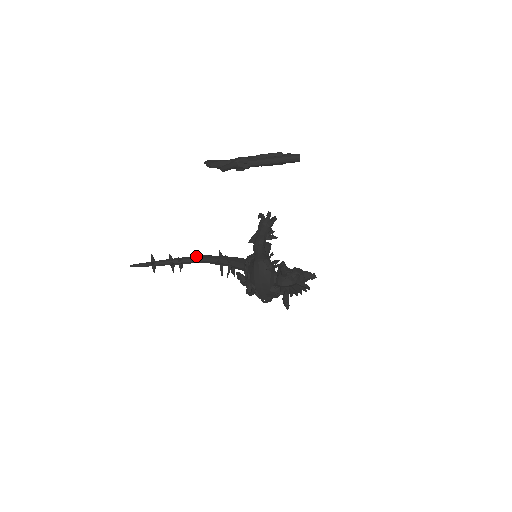
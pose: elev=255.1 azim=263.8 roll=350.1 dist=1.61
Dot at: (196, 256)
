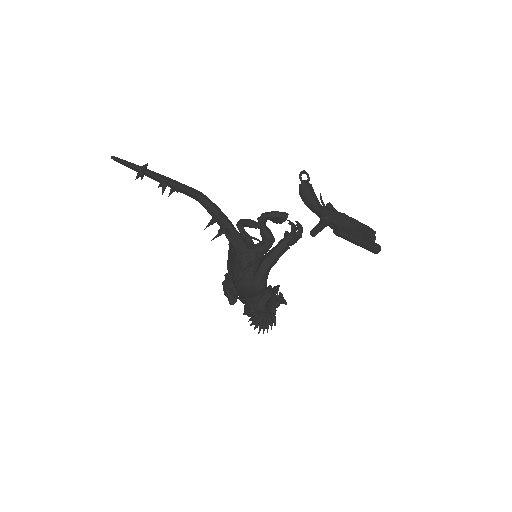
Dot at: (196, 193)
